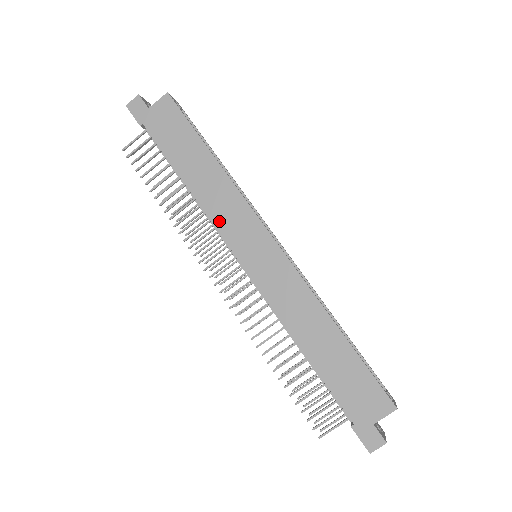
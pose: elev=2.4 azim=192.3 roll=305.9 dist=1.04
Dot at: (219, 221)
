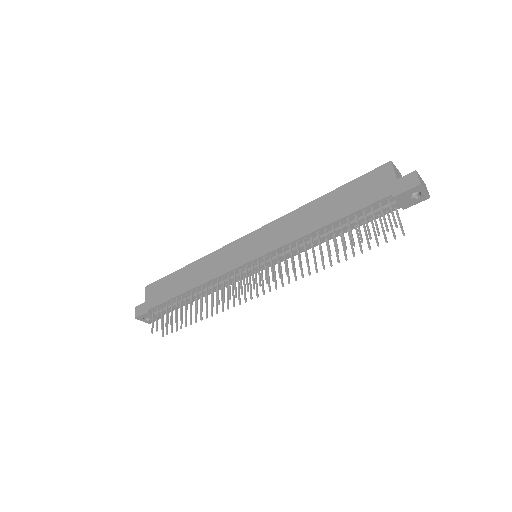
Dot at: (219, 271)
